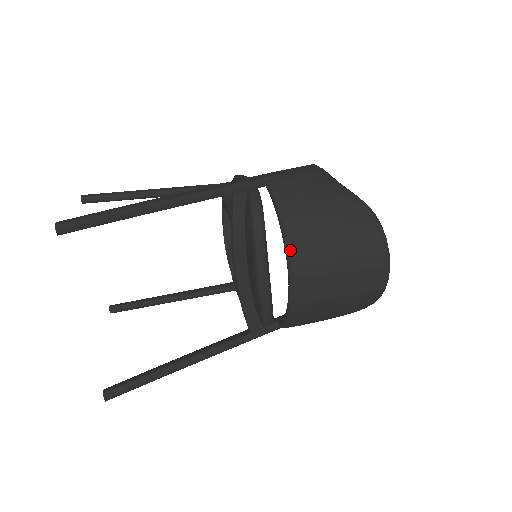
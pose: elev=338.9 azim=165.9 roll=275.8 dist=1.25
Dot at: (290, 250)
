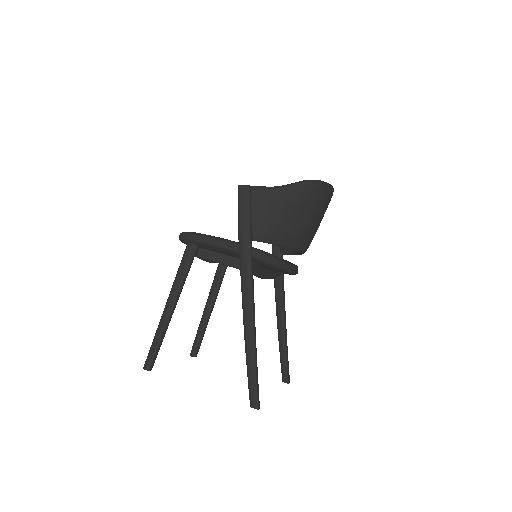
Dot at: (298, 248)
